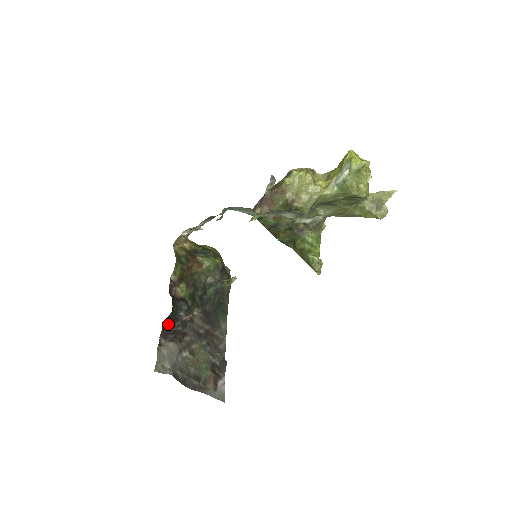
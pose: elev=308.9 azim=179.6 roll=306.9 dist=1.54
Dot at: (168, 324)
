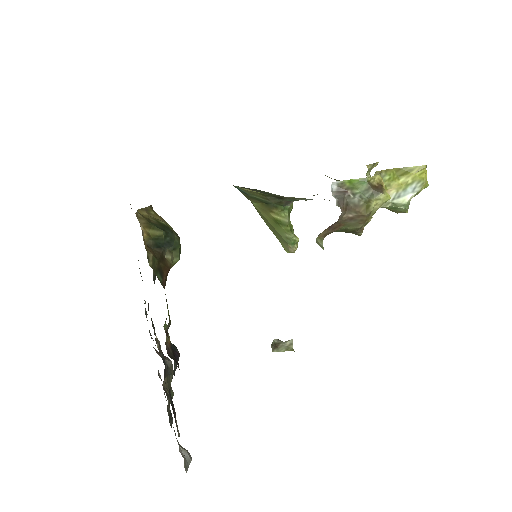
Dot at: occluded
